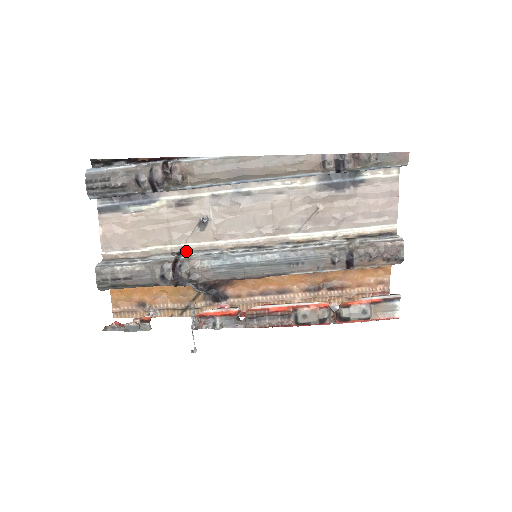
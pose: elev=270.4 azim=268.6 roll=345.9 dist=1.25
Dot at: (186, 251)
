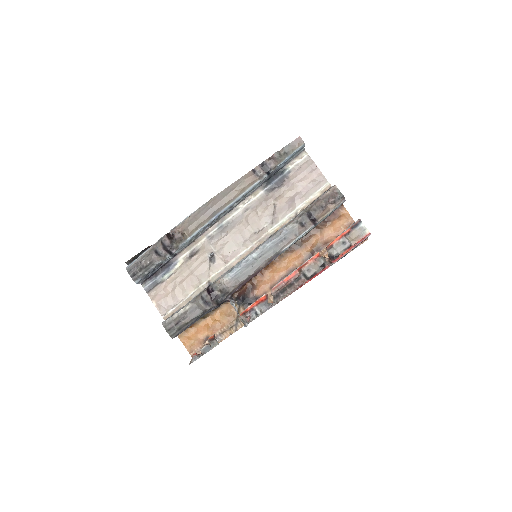
Dot at: (213, 282)
